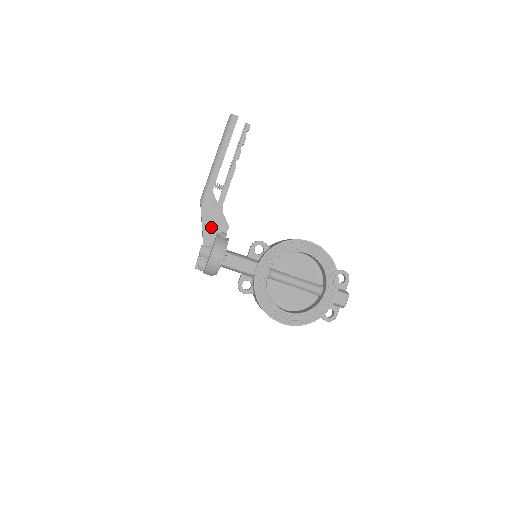
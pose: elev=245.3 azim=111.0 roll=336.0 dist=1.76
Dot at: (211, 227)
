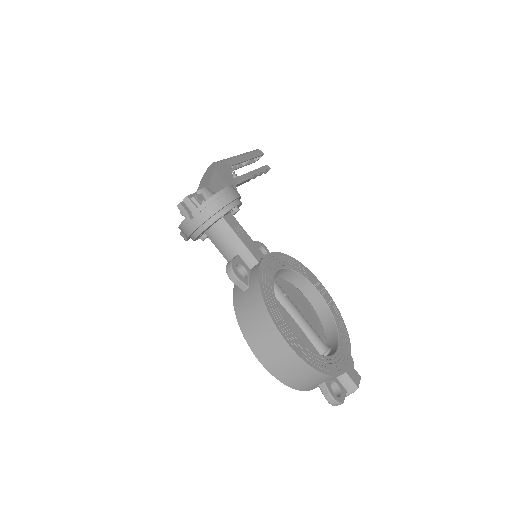
Dot at: (221, 184)
